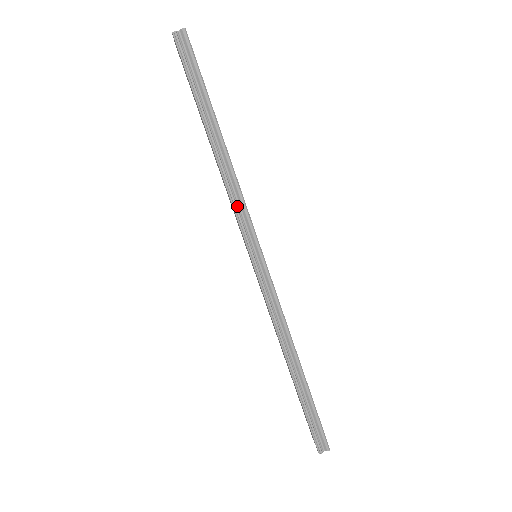
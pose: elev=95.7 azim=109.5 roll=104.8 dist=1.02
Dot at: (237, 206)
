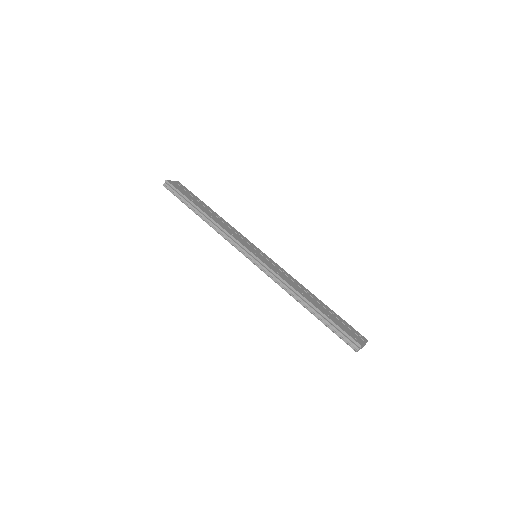
Dot at: (227, 238)
